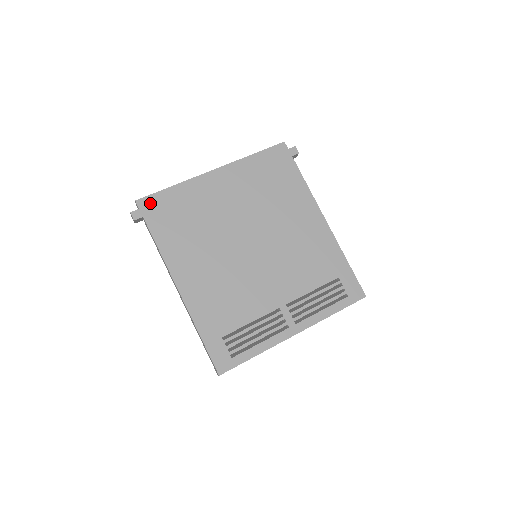
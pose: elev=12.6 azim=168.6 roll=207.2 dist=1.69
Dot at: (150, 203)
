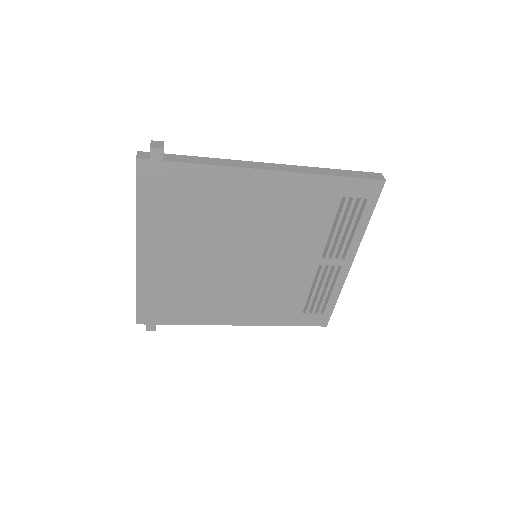
Dot at: (145, 316)
